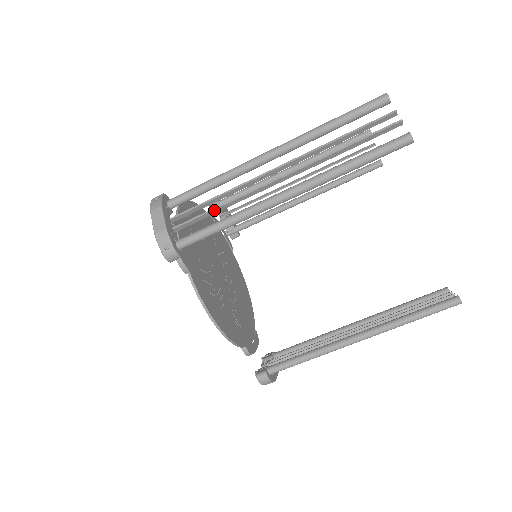
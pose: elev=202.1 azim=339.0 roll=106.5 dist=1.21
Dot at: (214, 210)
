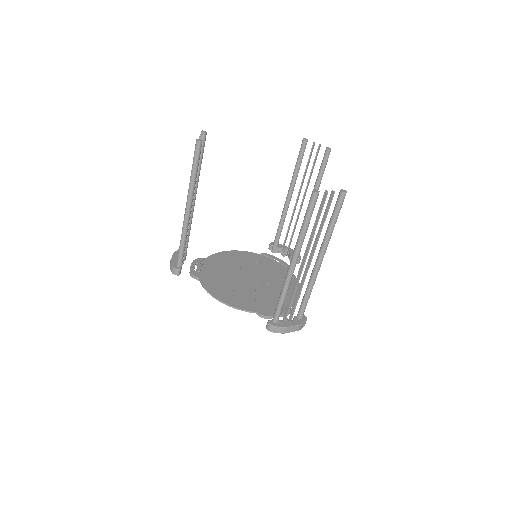
Dot at: occluded
